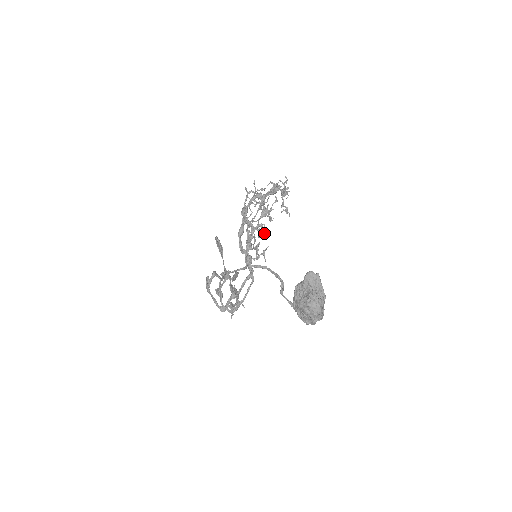
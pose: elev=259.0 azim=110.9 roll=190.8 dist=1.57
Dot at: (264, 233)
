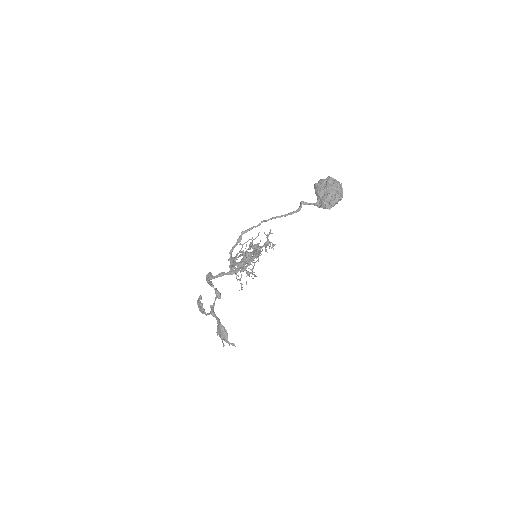
Dot at: (252, 274)
